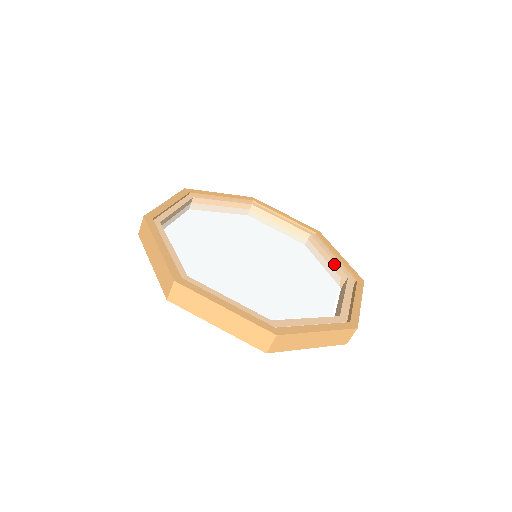
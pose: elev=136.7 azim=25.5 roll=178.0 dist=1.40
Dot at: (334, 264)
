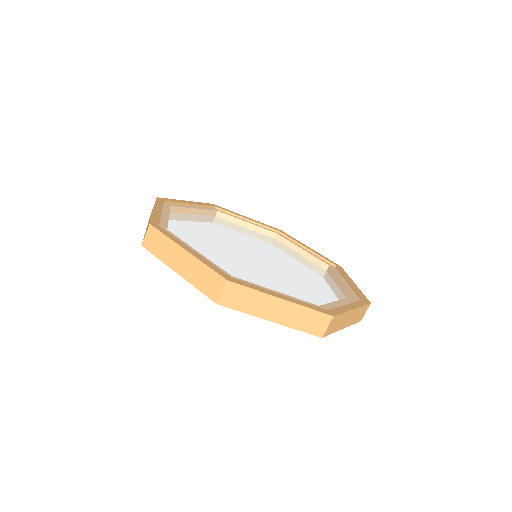
Dot at: (343, 287)
